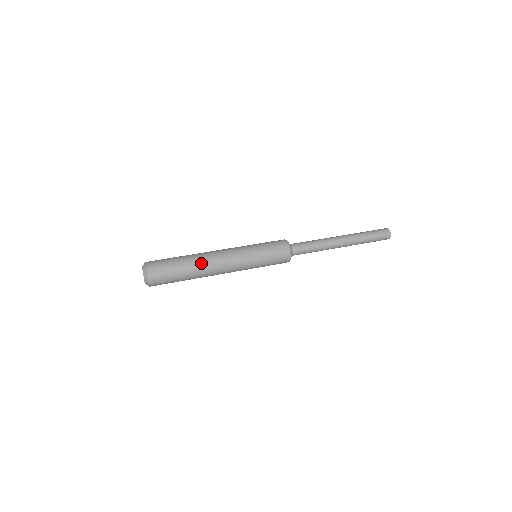
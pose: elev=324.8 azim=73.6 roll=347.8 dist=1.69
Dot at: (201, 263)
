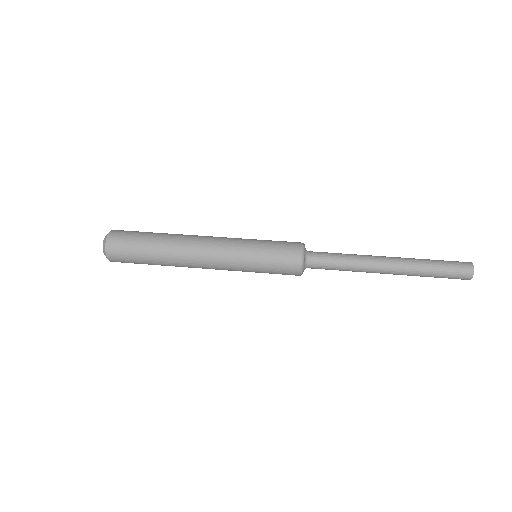
Dot at: (174, 258)
